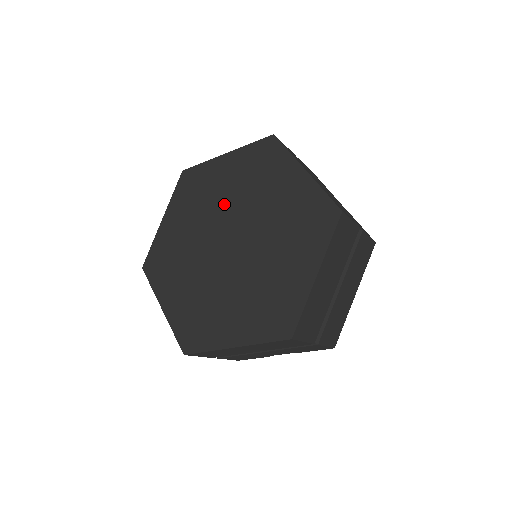
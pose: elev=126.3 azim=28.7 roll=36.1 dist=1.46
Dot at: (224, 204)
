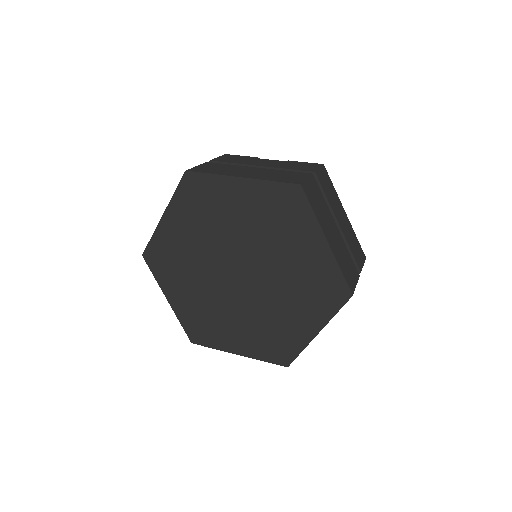
Dot at: (204, 252)
